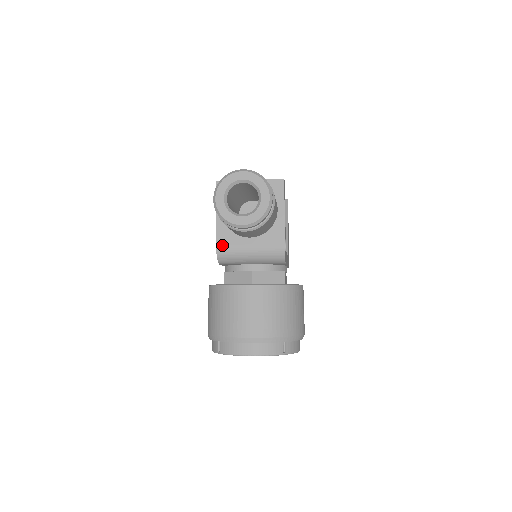
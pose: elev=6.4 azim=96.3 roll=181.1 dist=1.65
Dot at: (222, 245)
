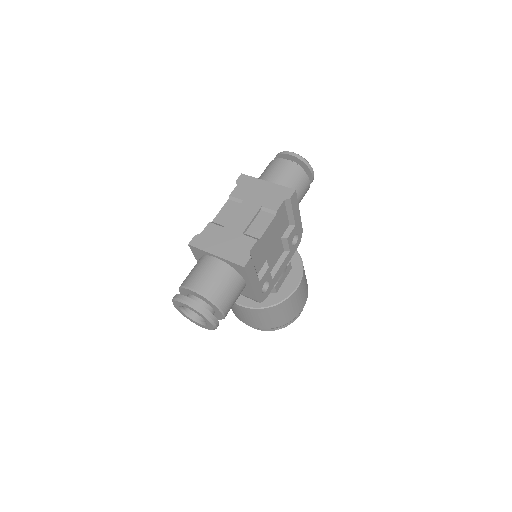
Dot at: occluded
